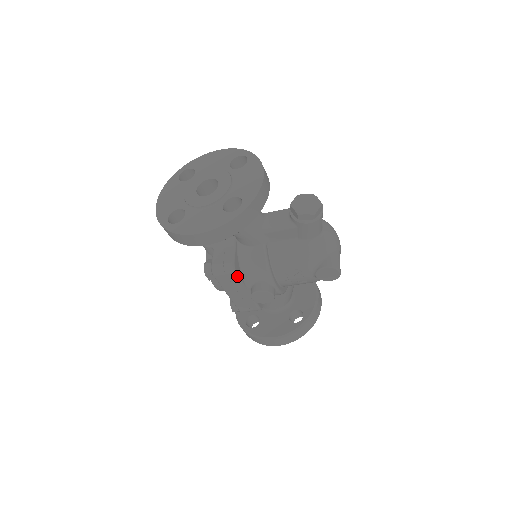
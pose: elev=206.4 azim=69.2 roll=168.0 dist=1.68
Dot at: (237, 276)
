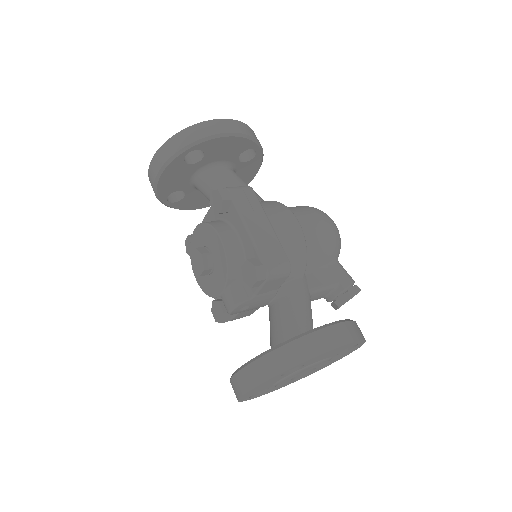
Dot at: occluded
